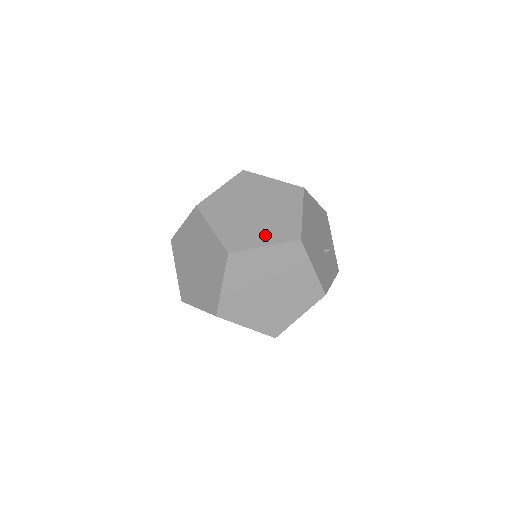
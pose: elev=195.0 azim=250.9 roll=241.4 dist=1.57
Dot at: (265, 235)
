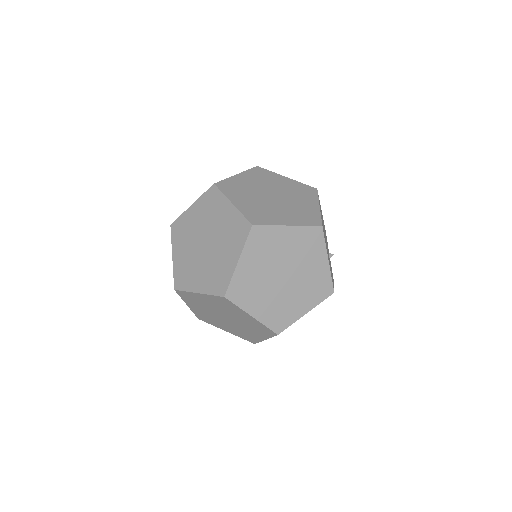
Dot at: (287, 217)
